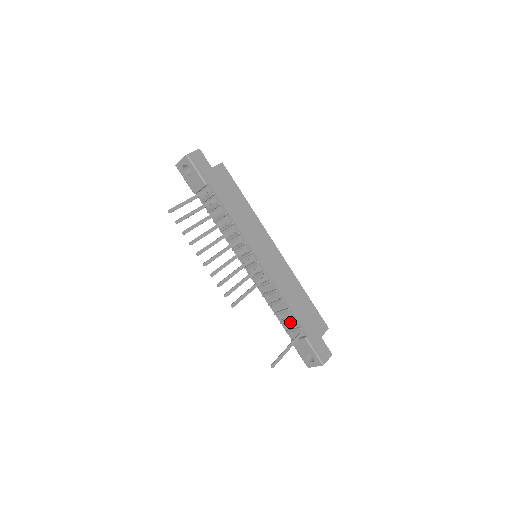
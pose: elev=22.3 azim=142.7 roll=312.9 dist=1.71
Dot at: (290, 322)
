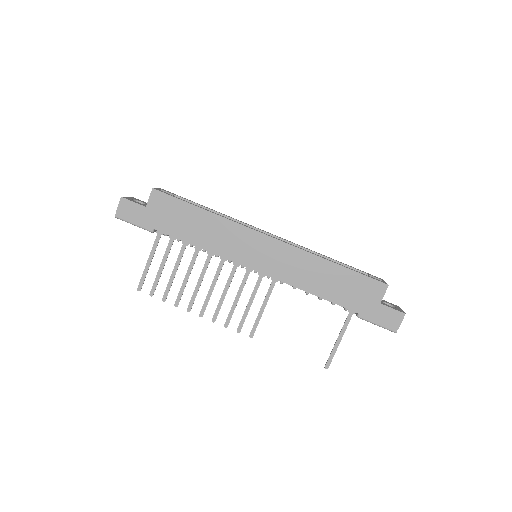
Dot at: occluded
